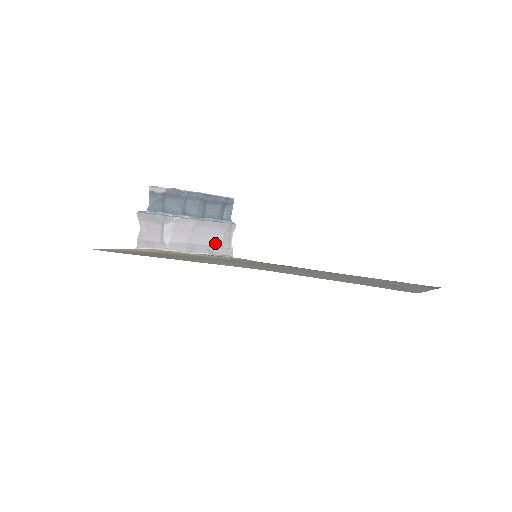
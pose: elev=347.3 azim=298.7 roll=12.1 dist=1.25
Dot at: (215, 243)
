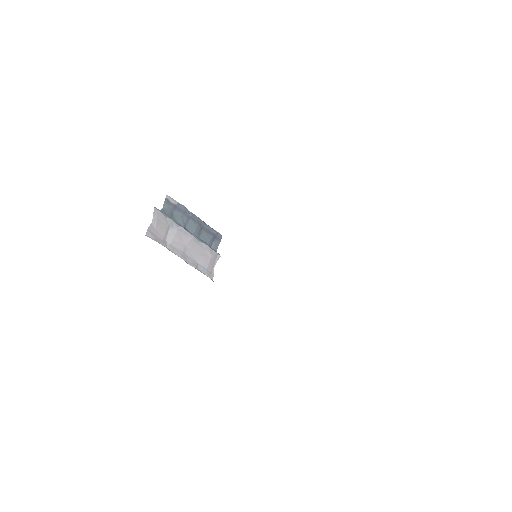
Dot at: (202, 263)
